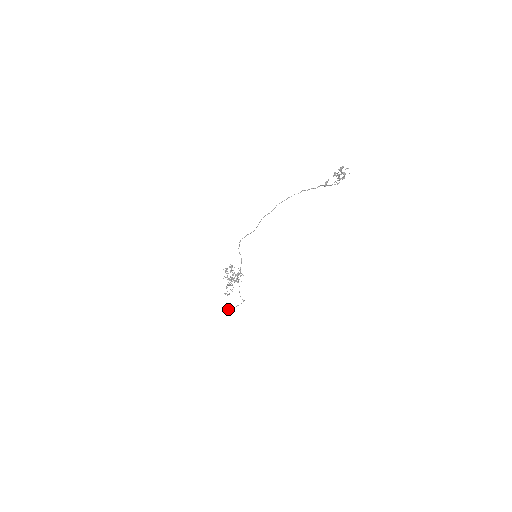
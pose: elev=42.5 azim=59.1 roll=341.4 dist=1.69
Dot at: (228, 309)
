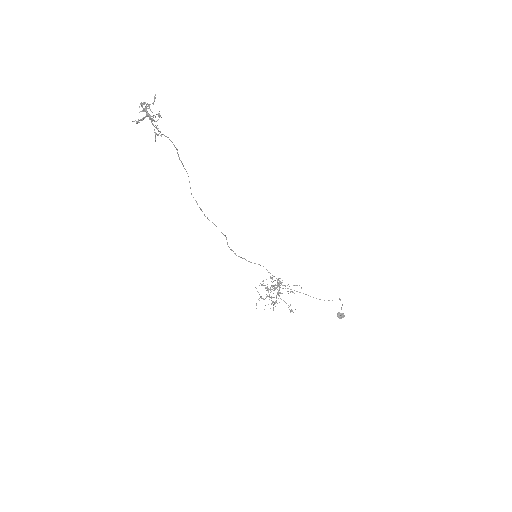
Dot at: (341, 317)
